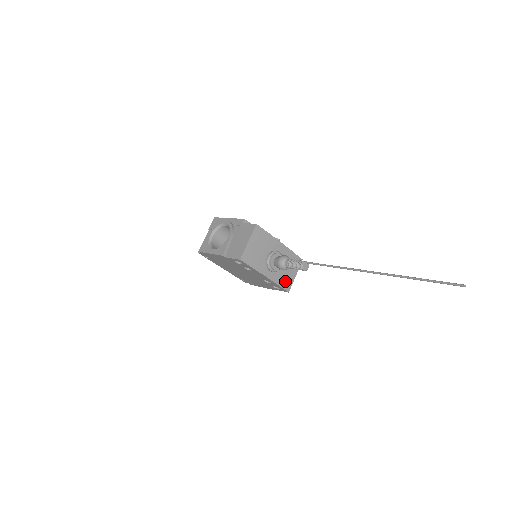
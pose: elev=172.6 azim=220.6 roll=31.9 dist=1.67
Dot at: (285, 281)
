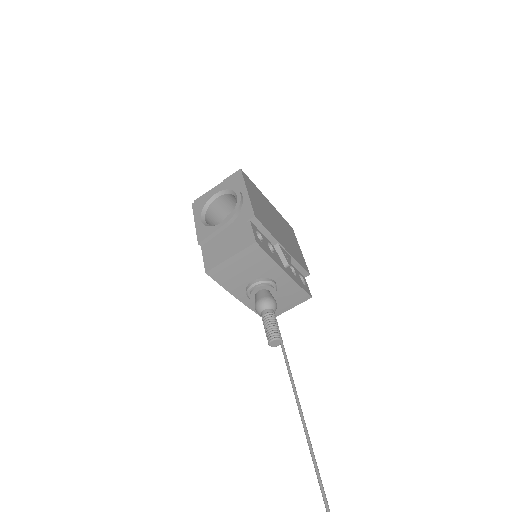
Dot at: occluded
